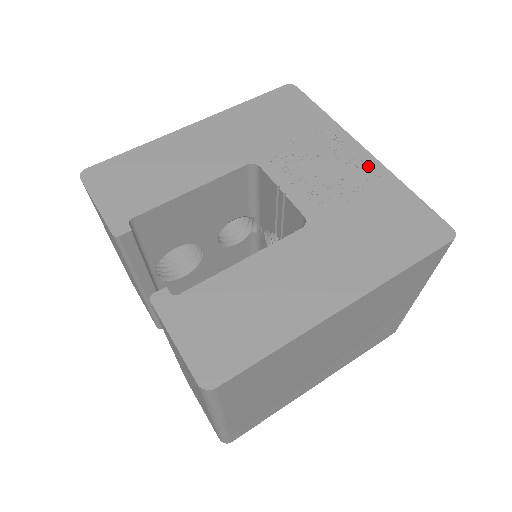
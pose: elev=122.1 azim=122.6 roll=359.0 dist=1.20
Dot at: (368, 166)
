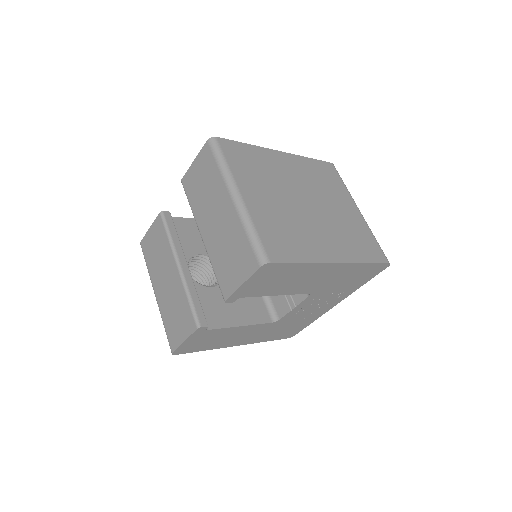
Dot at: occluded
